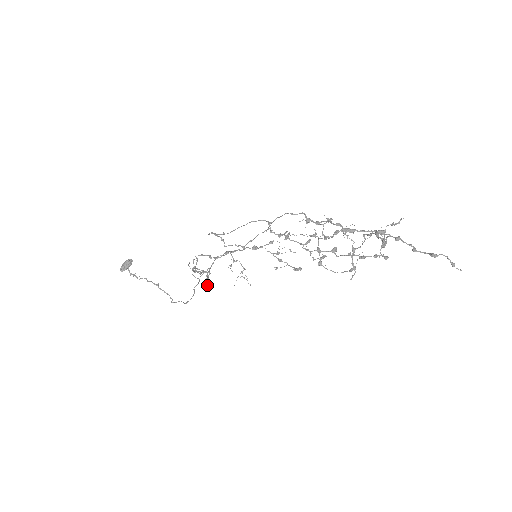
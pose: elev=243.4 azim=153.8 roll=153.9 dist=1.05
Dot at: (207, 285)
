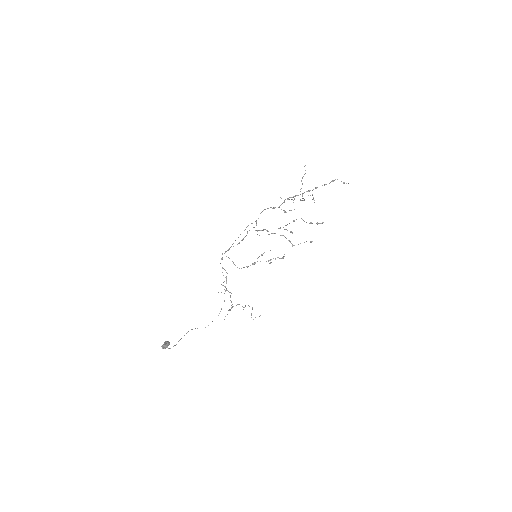
Dot at: (231, 307)
